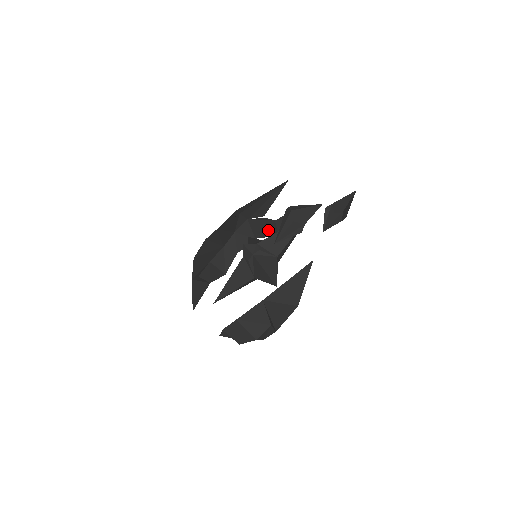
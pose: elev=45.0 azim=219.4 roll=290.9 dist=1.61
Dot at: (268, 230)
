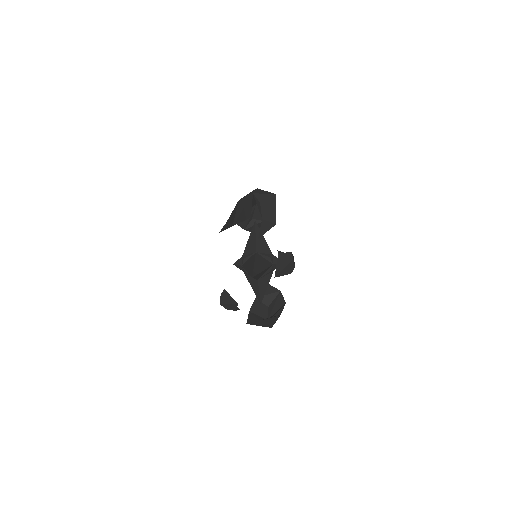
Dot at: (270, 211)
